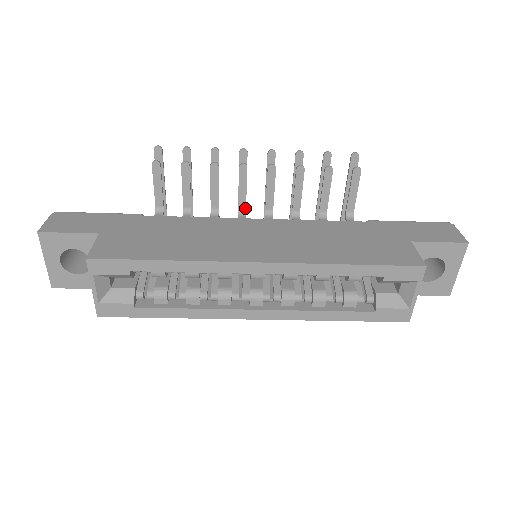
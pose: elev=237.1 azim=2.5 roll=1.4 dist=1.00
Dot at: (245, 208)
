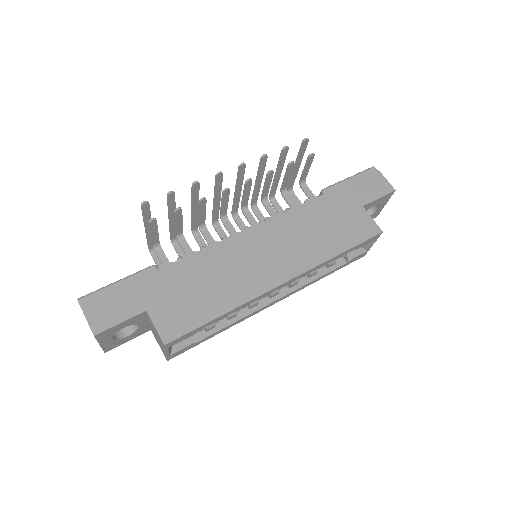
Dot at: (226, 213)
